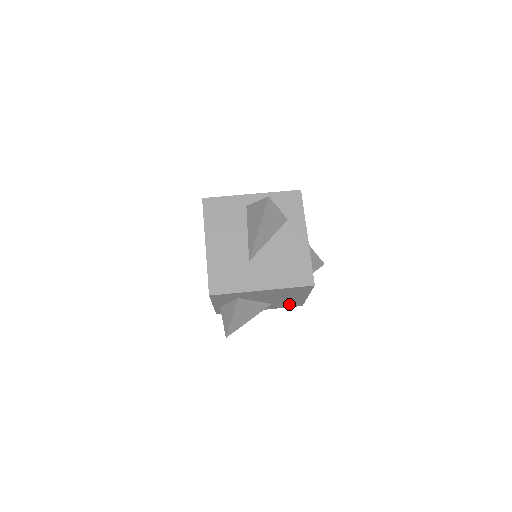
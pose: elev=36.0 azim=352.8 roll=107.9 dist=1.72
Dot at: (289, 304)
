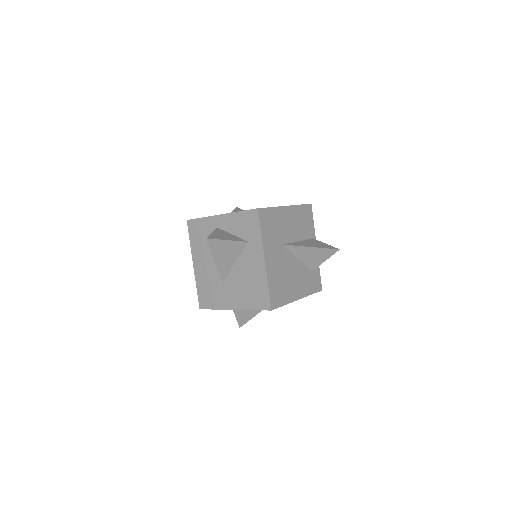
Dot at: occluded
